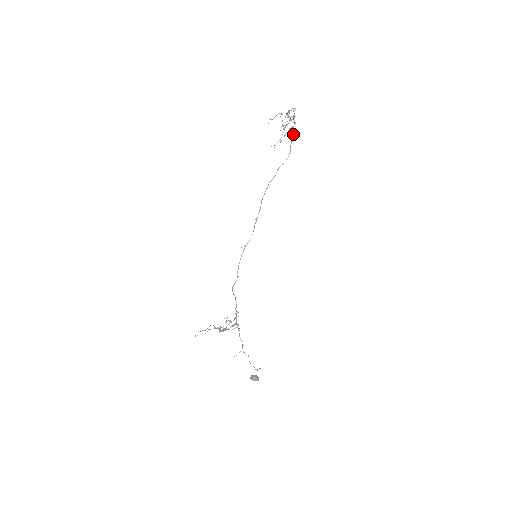
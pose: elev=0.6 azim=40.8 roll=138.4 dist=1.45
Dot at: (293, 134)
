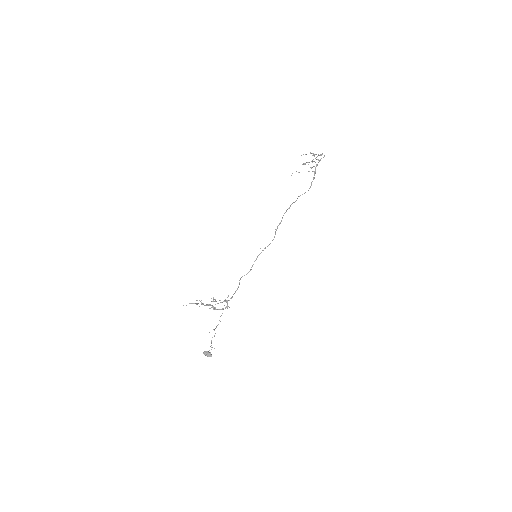
Dot at: (315, 173)
